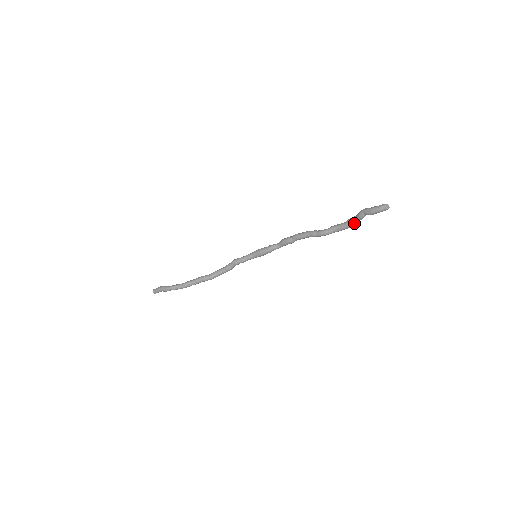
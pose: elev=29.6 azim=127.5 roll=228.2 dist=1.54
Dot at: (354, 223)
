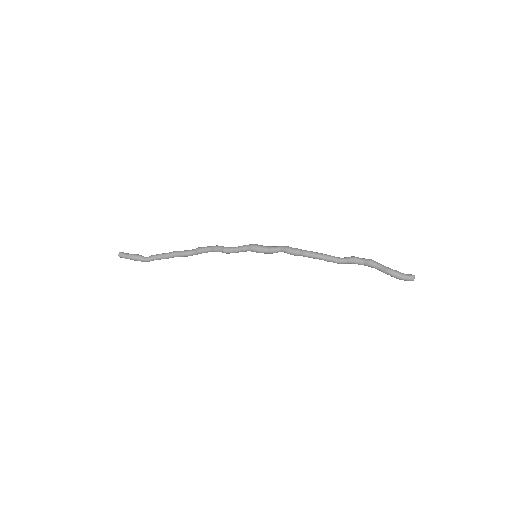
Dot at: (374, 267)
